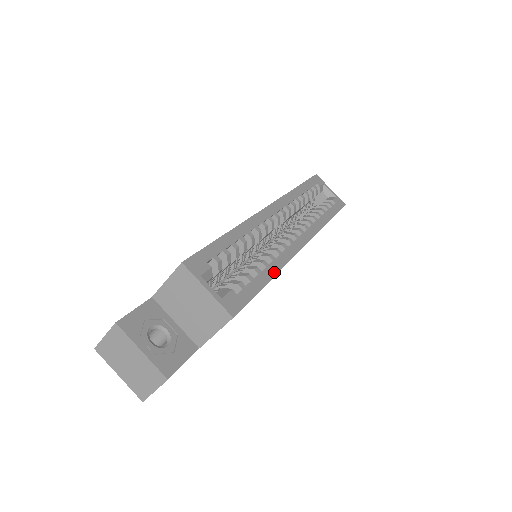
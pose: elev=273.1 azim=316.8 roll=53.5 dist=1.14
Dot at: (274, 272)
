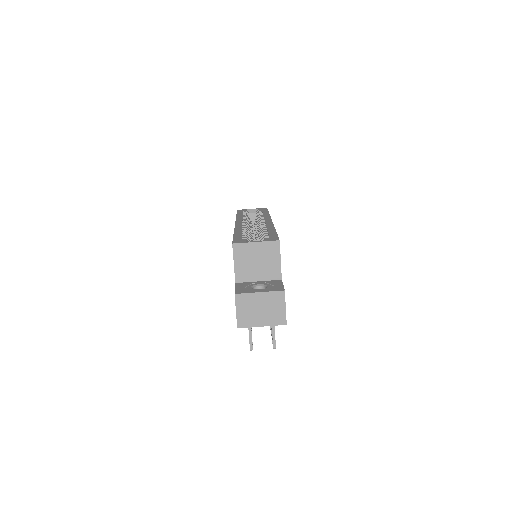
Dot at: (273, 229)
